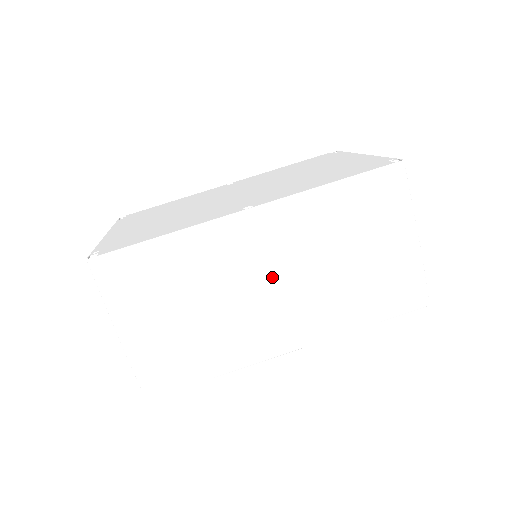
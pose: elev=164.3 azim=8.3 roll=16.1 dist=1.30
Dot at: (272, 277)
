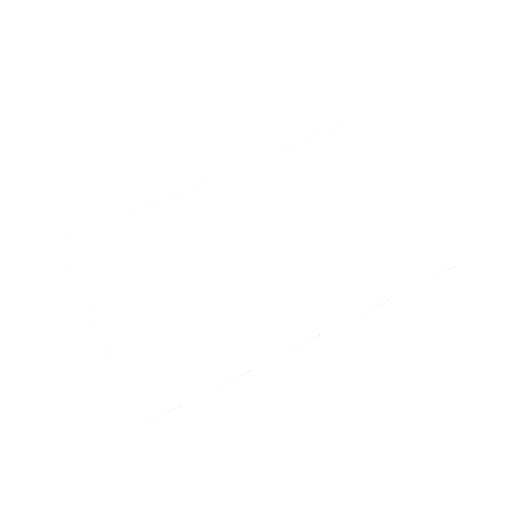
Dot at: (278, 244)
